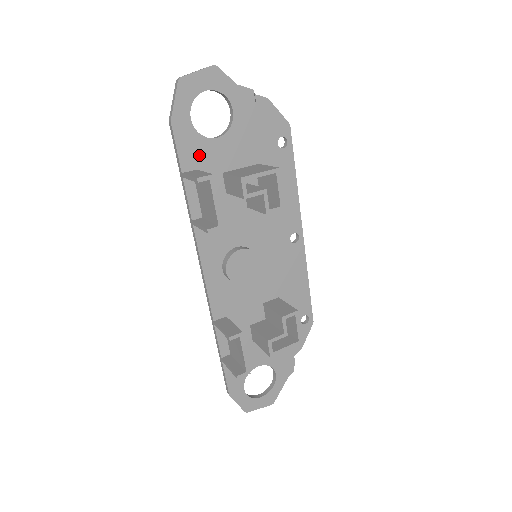
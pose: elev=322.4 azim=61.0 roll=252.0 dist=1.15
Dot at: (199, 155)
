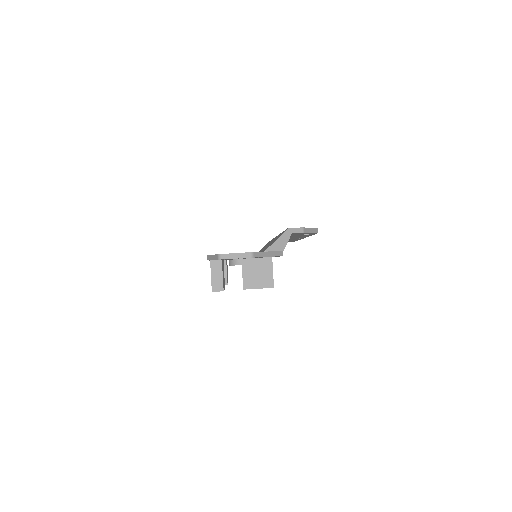
Dot at: occluded
